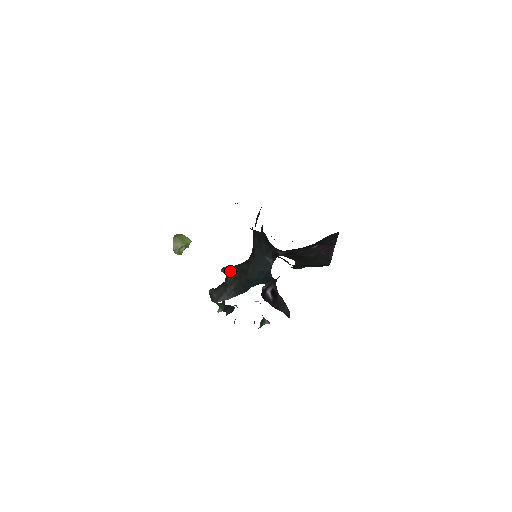
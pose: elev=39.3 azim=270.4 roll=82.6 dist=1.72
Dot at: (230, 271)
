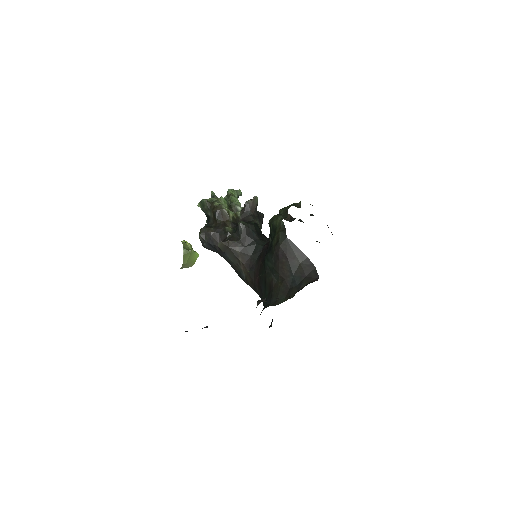
Dot at: (227, 252)
